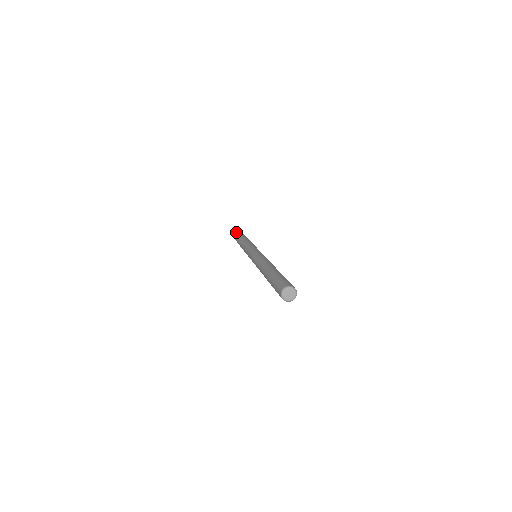
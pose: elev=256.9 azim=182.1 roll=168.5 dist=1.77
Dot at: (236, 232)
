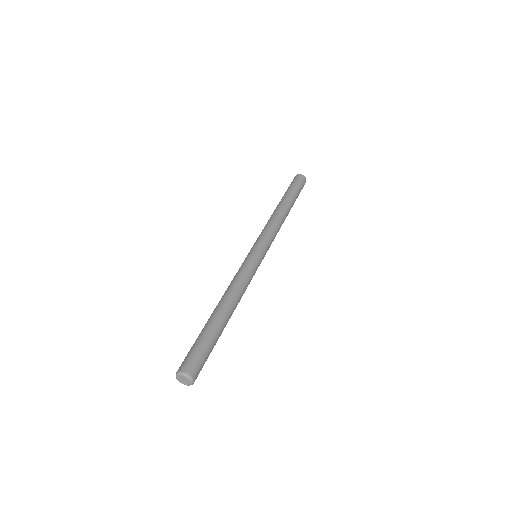
Dot at: (288, 187)
